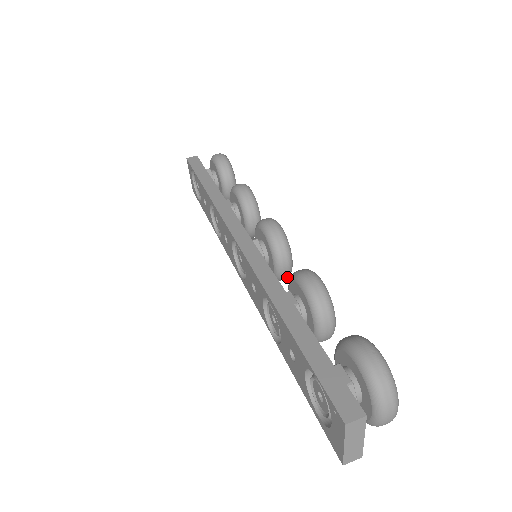
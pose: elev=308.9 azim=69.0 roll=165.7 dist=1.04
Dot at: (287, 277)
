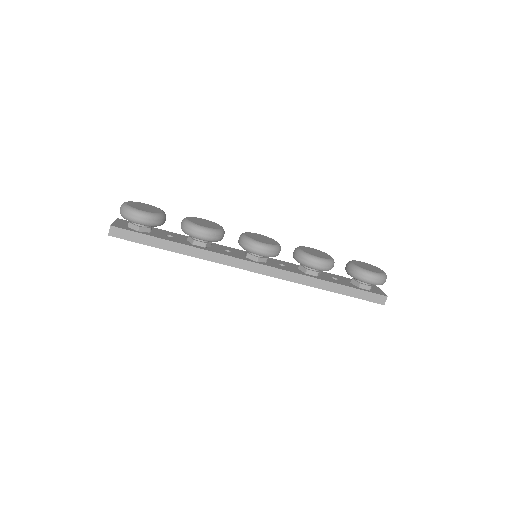
Dot at: occluded
